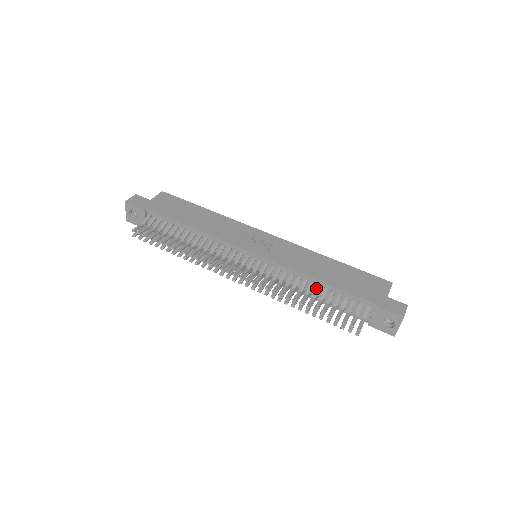
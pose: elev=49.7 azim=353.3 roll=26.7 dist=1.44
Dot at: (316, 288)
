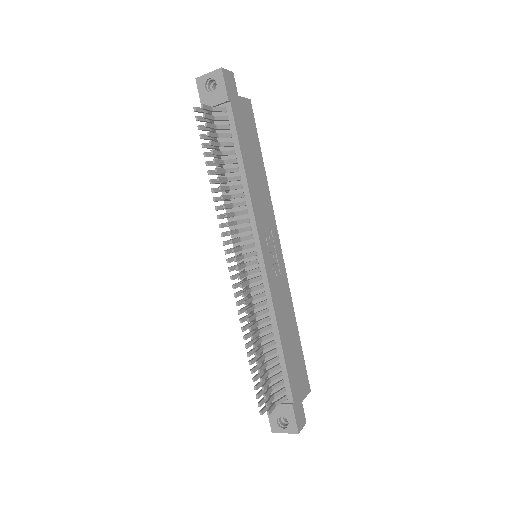
Dot at: (272, 342)
